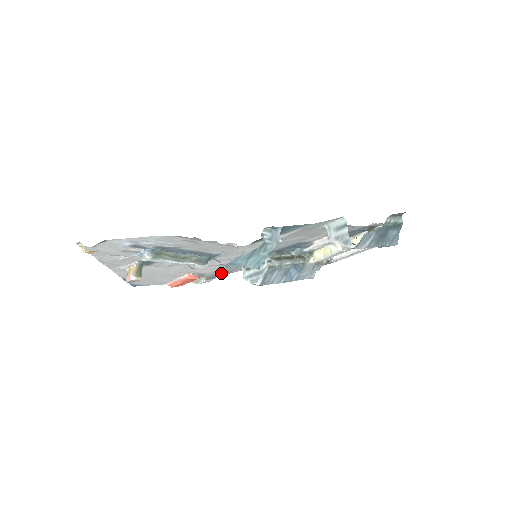
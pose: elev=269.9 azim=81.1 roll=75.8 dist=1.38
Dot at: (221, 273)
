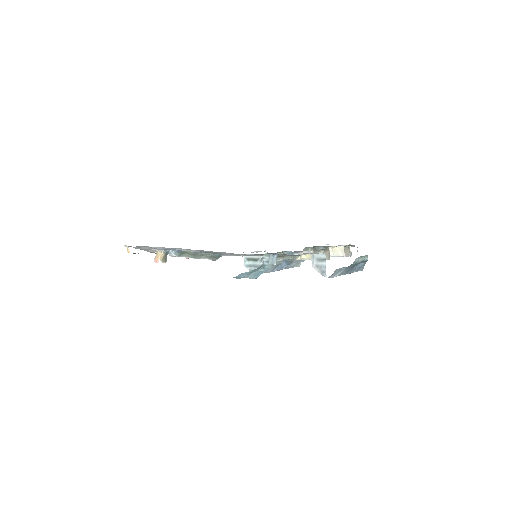
Dot at: occluded
